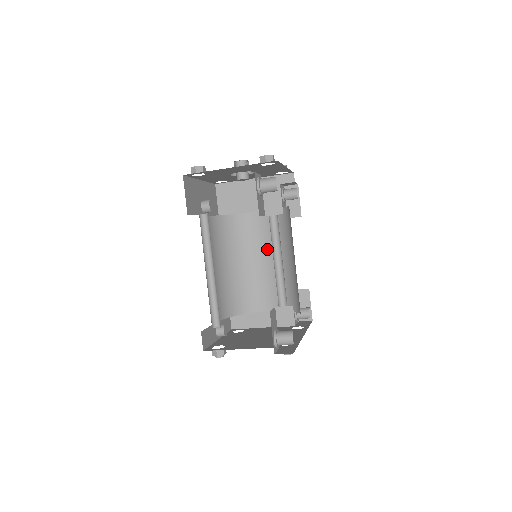
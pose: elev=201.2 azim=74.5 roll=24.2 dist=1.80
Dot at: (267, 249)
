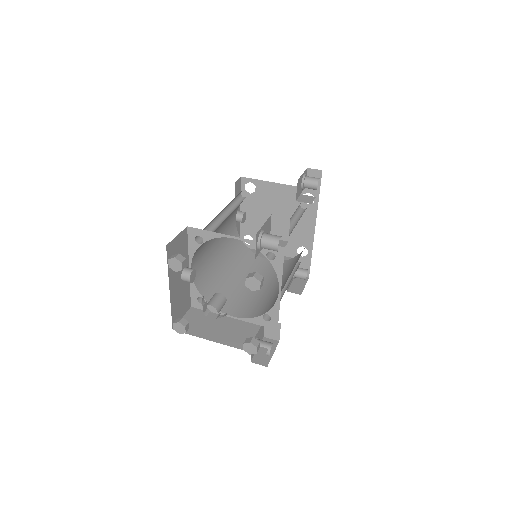
Dot at: occluded
